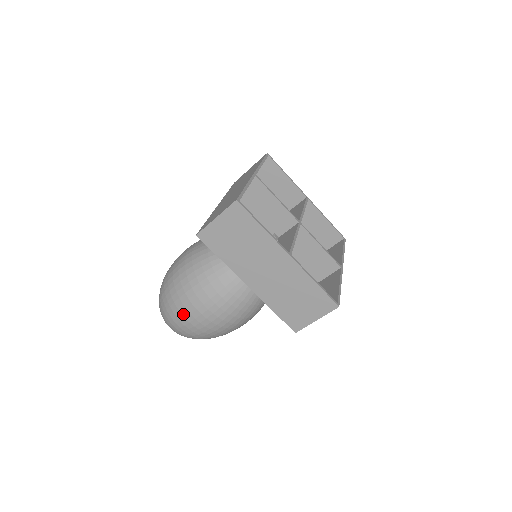
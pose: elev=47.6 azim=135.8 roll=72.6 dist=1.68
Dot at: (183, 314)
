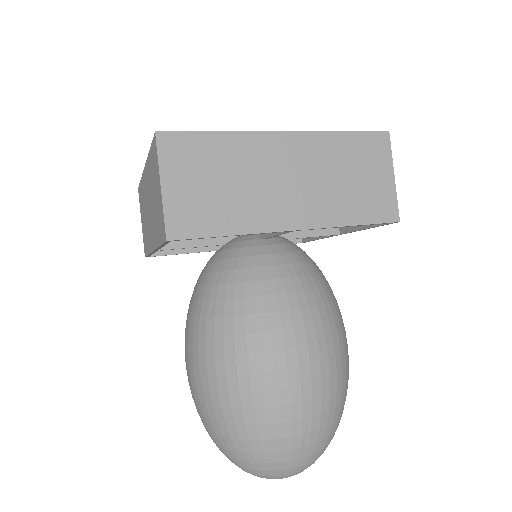
Dot at: occluded
